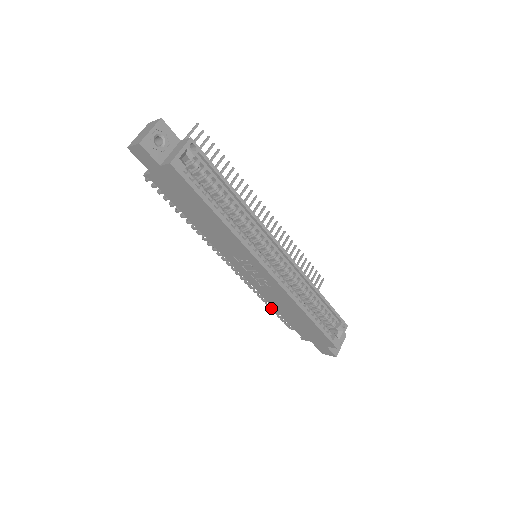
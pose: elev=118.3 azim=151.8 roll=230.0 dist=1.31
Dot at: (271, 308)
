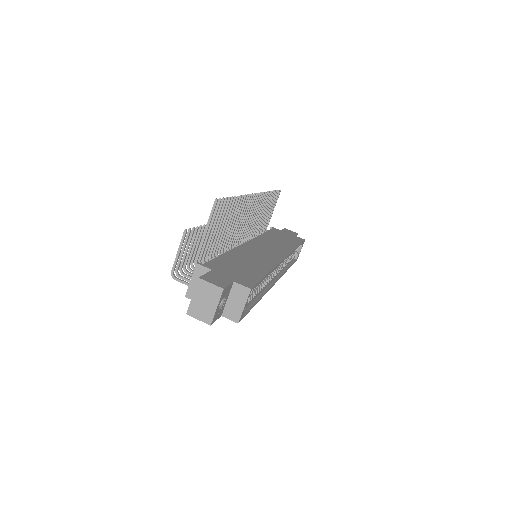
Dot at: occluded
